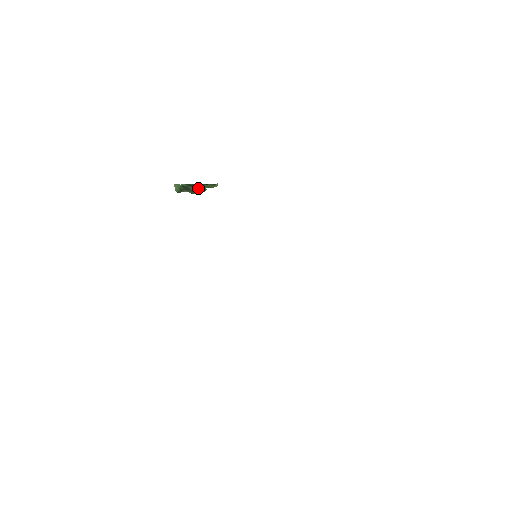
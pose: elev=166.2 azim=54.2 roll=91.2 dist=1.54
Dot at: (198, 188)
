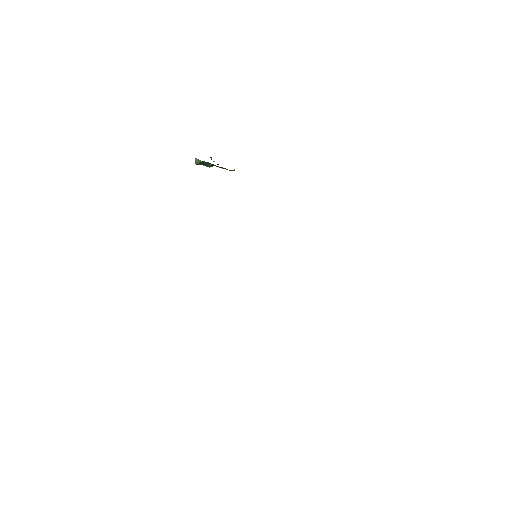
Dot at: occluded
